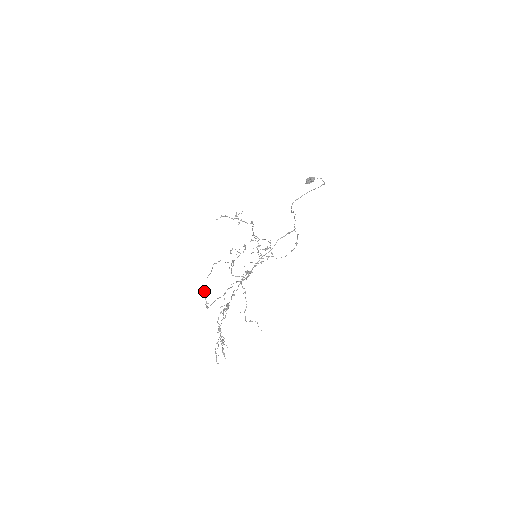
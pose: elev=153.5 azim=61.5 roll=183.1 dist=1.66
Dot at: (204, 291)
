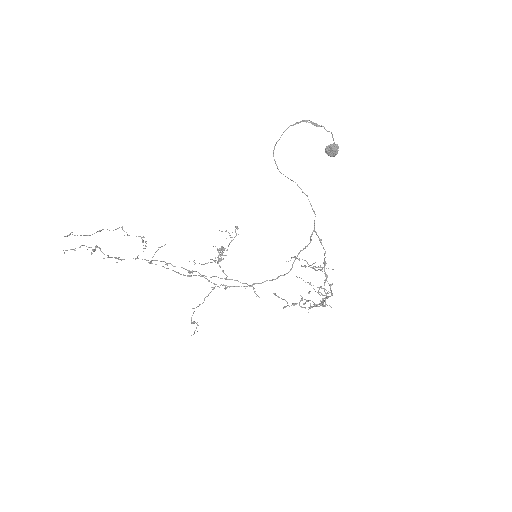
Dot at: (160, 247)
